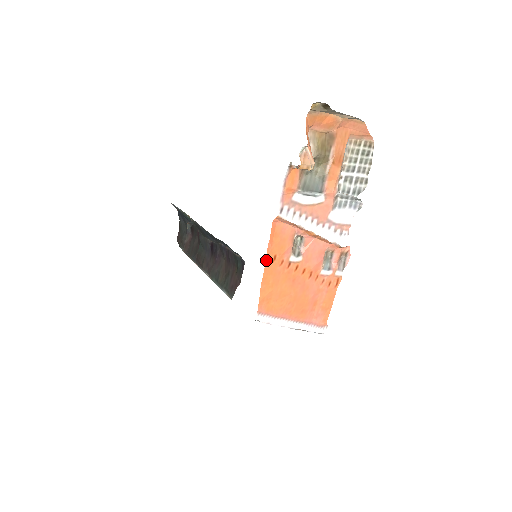
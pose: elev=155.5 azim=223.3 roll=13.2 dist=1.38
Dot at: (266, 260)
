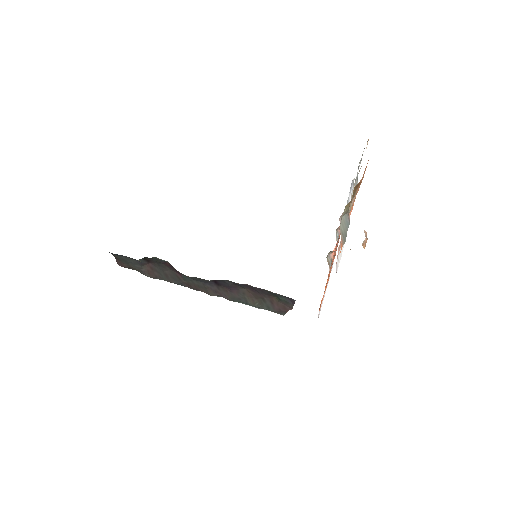
Dot at: occluded
